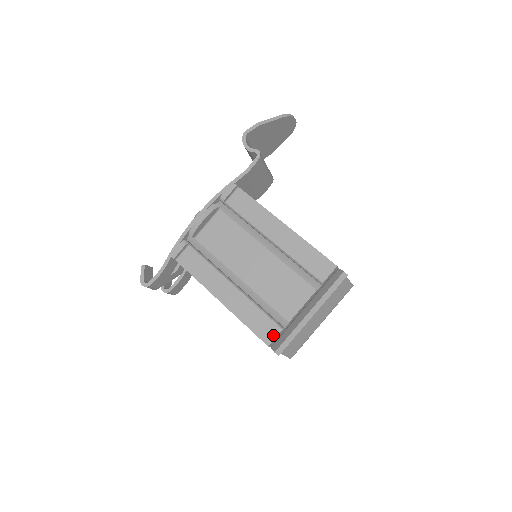
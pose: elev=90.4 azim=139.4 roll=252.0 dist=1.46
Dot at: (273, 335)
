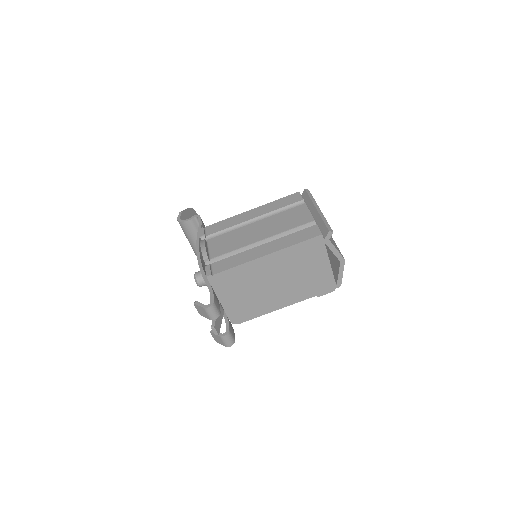
Dot at: (316, 230)
